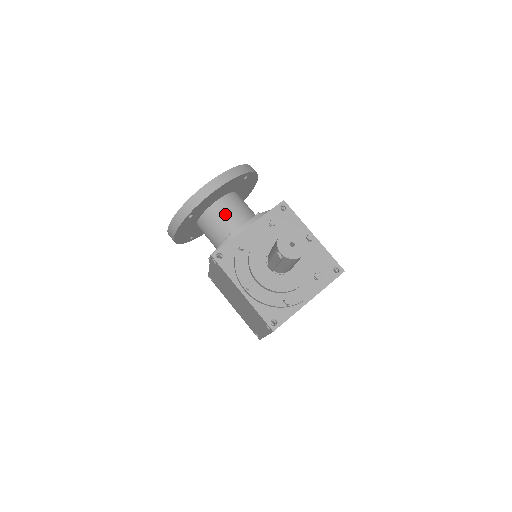
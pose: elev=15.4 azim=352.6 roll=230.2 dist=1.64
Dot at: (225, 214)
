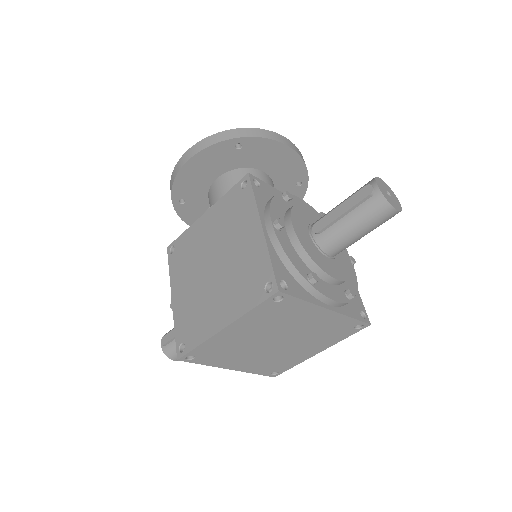
Dot at: occluded
